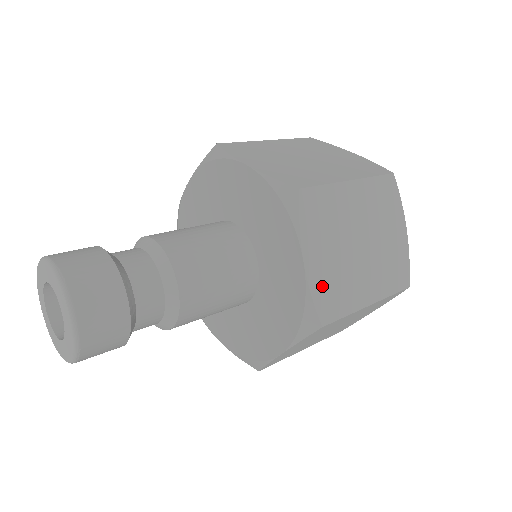
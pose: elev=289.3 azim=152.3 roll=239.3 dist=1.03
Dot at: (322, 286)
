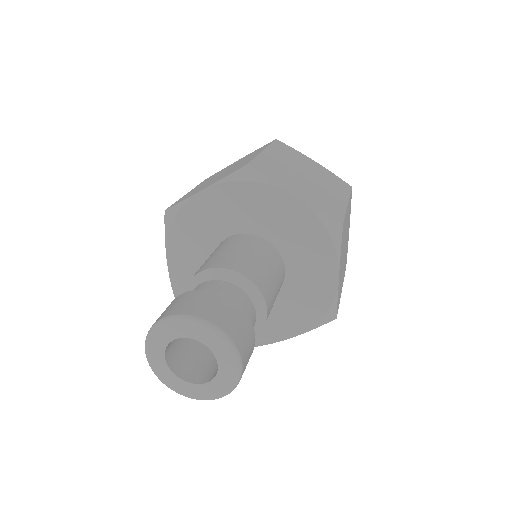
Dot at: occluded
